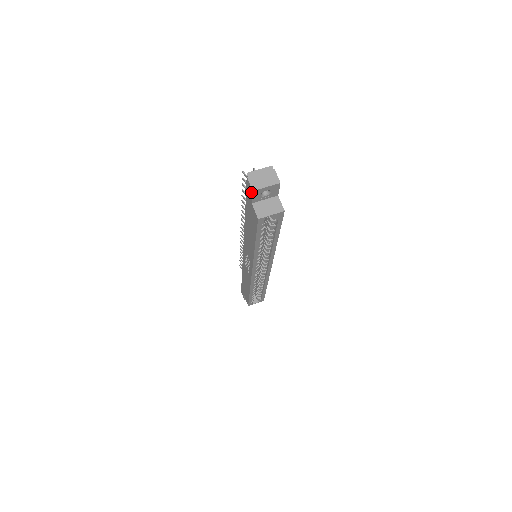
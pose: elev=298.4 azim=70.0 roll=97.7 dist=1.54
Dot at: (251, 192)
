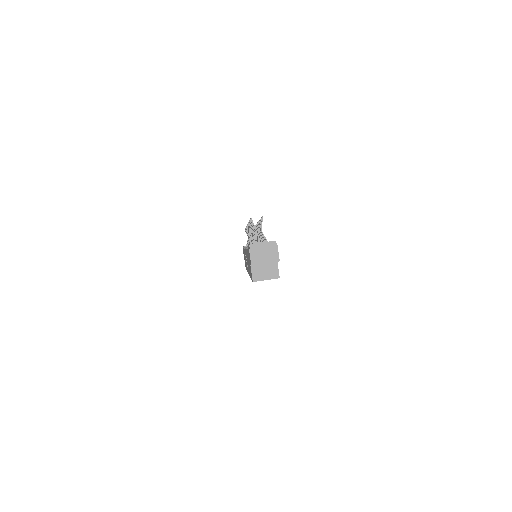
Dot at: (250, 262)
